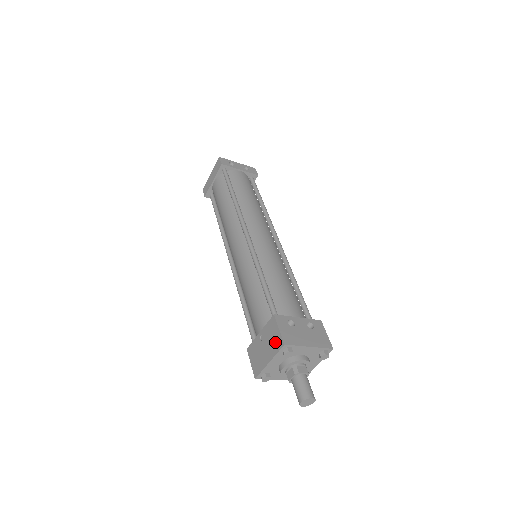
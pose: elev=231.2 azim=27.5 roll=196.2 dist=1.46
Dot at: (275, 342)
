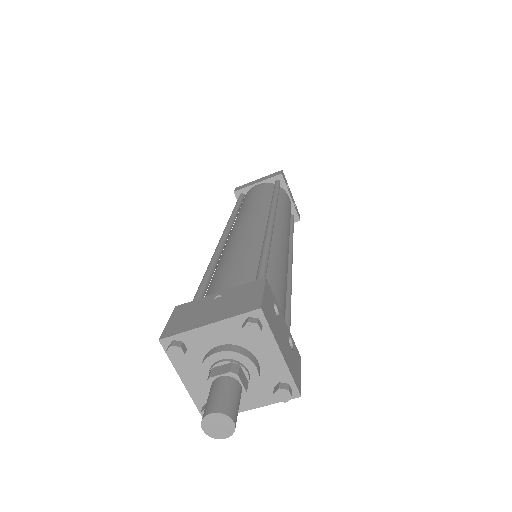
Dot at: (243, 303)
